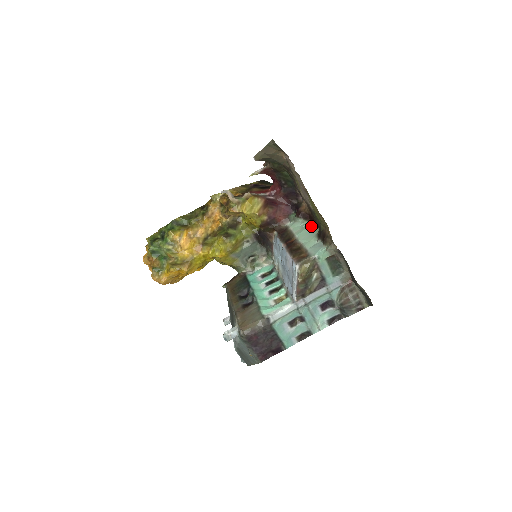
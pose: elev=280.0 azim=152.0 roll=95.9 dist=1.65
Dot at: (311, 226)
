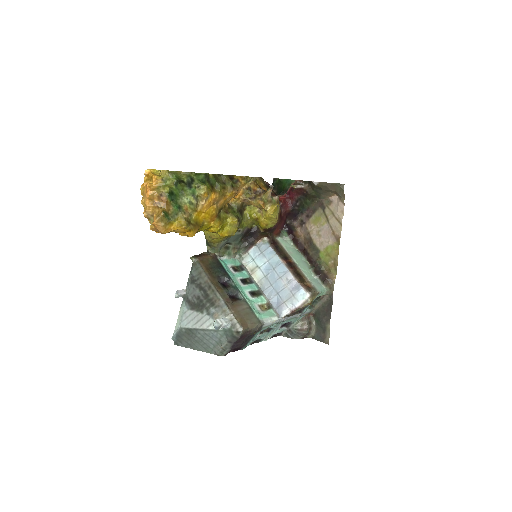
Dot at: (300, 254)
